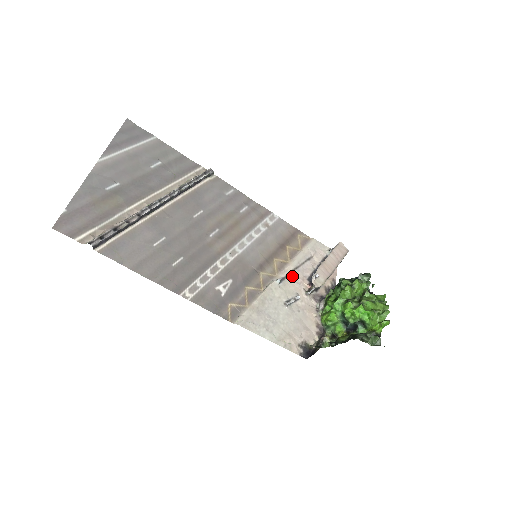
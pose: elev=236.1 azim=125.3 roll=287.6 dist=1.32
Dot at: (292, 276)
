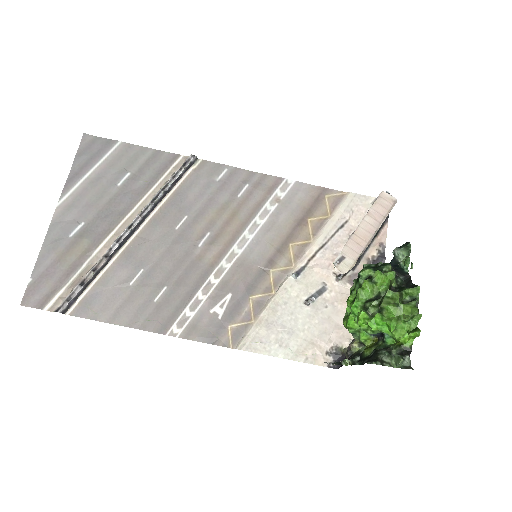
Dot at: (316, 260)
